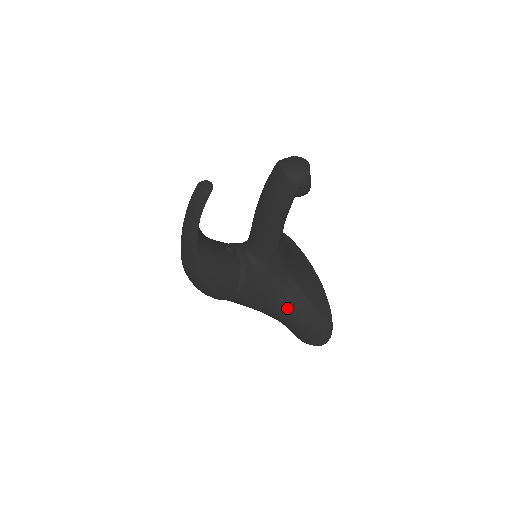
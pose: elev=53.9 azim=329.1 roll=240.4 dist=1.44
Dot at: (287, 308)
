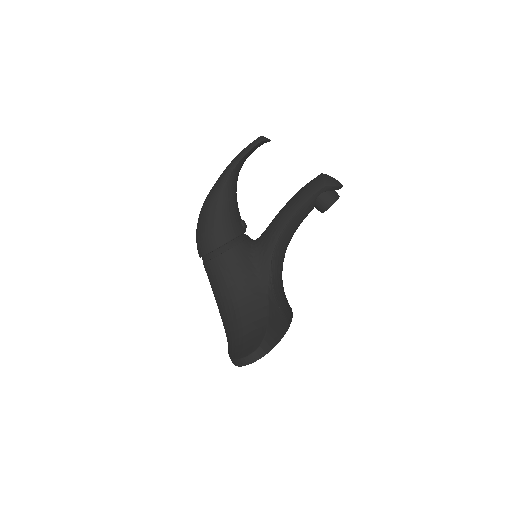
Dot at: (245, 309)
